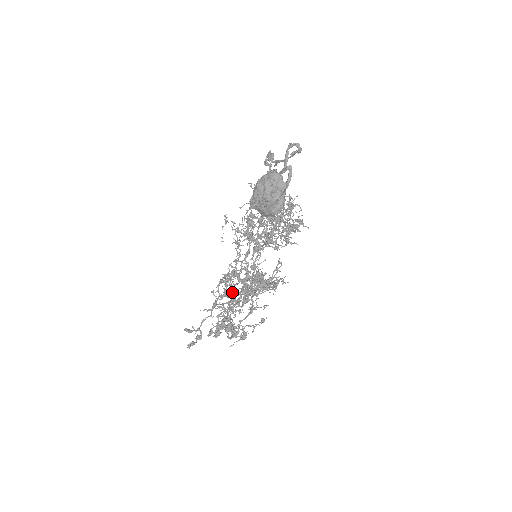
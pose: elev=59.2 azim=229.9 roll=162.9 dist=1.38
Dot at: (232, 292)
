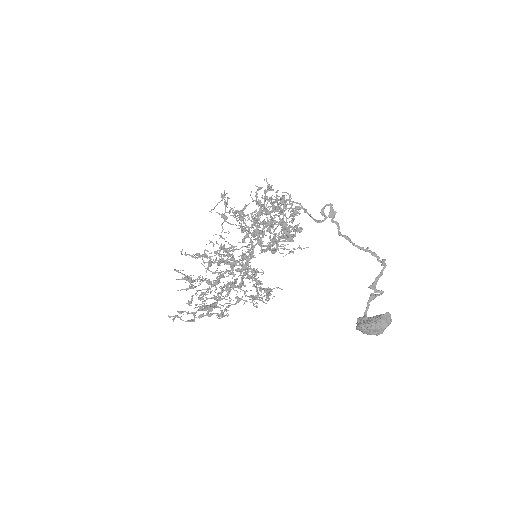
Dot at: (221, 276)
